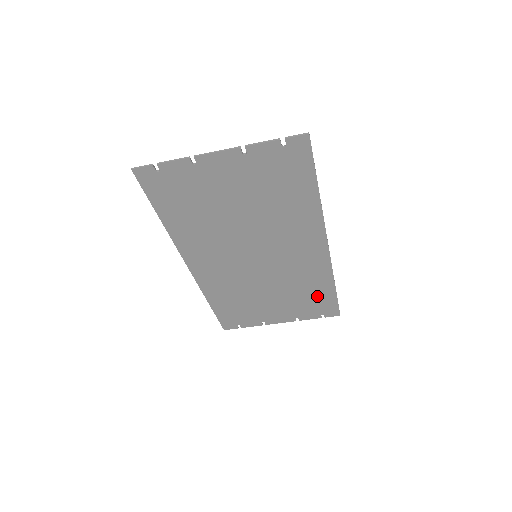
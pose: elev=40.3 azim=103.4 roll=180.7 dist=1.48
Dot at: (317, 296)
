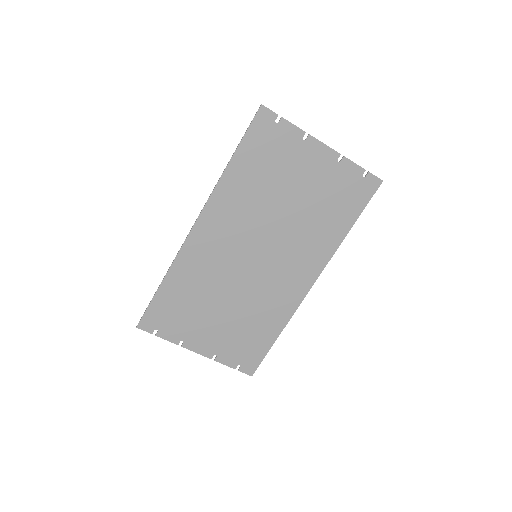
Dot at: (256, 338)
